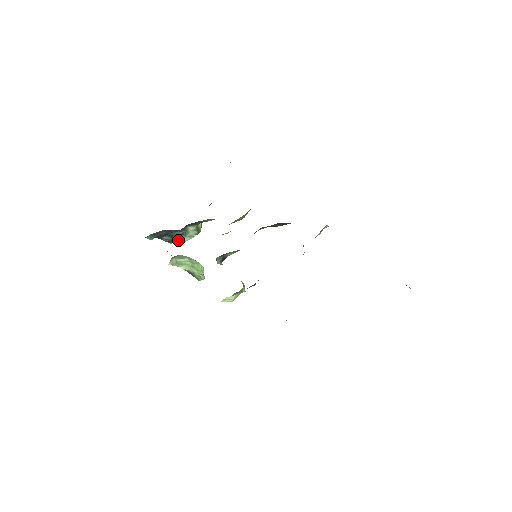
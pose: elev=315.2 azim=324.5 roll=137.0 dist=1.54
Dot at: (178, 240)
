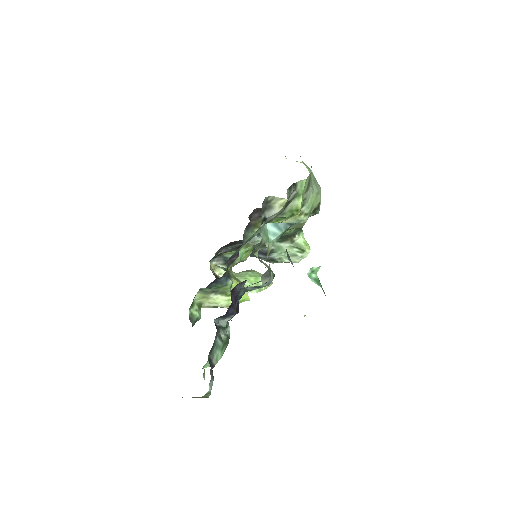
Dot at: (285, 260)
